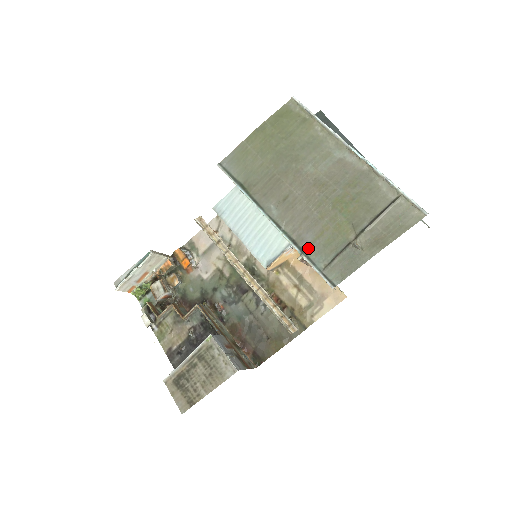
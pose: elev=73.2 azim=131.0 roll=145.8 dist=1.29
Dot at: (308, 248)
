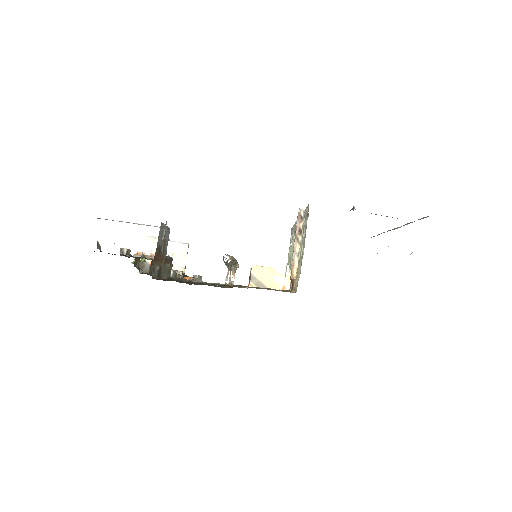
Dot at: occluded
